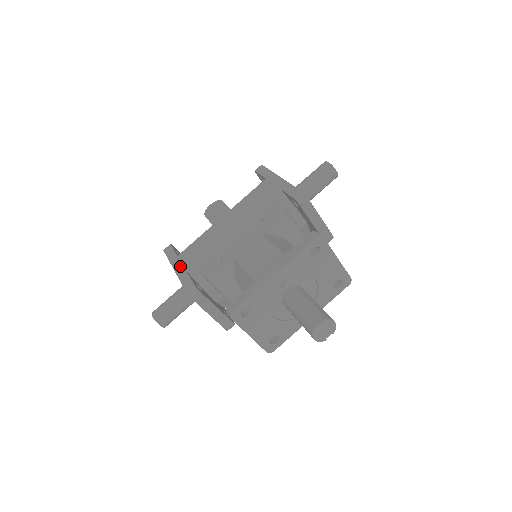
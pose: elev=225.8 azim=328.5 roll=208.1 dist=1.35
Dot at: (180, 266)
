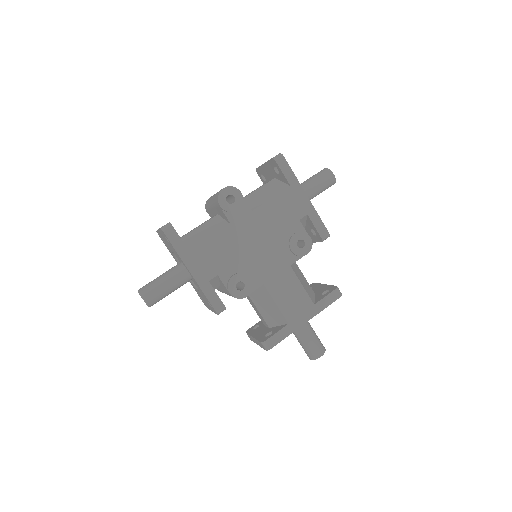
Dot at: (198, 271)
